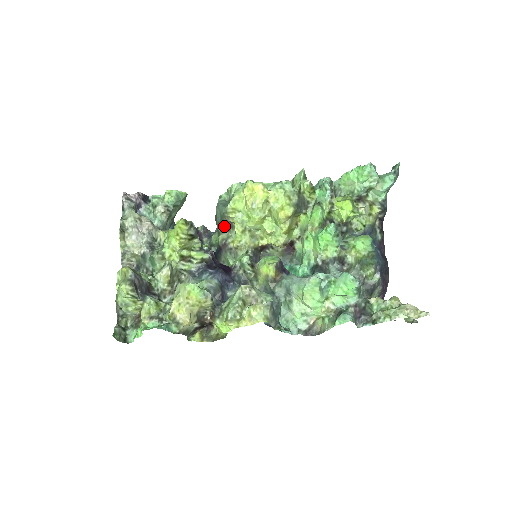
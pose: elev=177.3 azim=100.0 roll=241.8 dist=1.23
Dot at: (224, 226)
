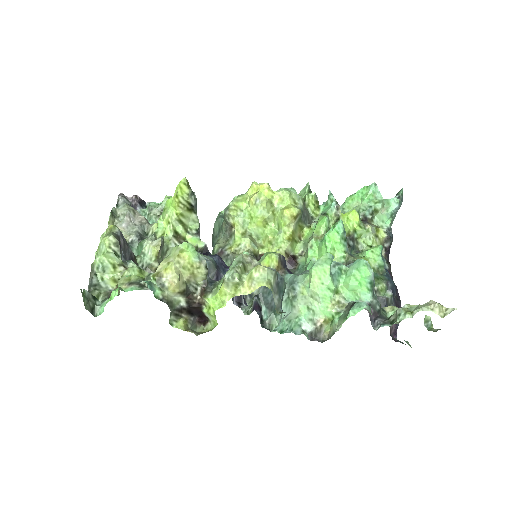
Dot at: (222, 236)
